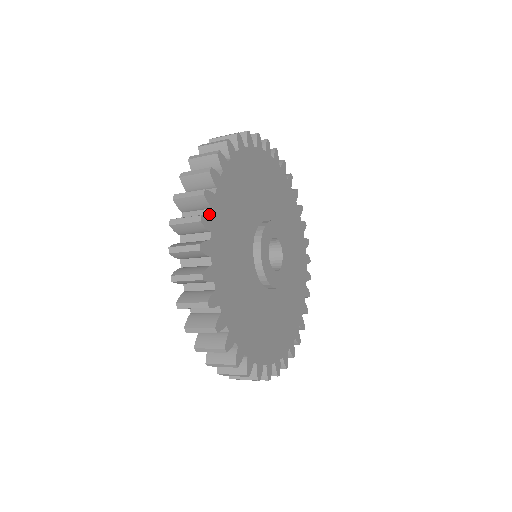
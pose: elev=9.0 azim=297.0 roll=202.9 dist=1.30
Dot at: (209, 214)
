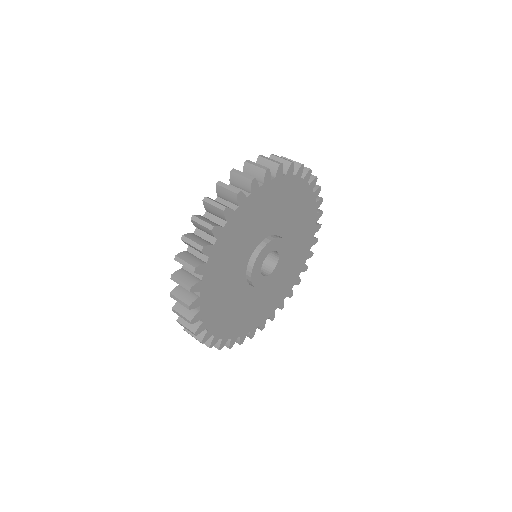
Dot at: (198, 294)
